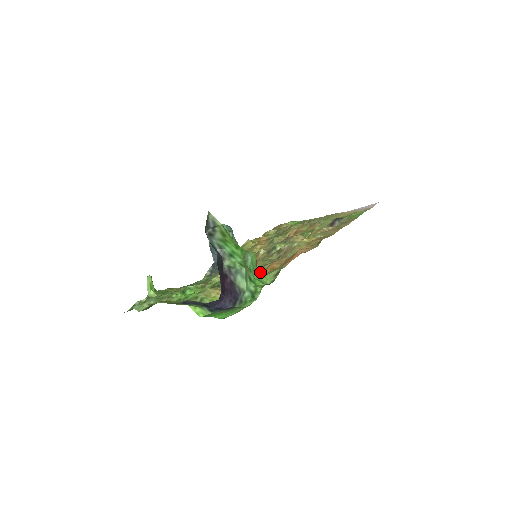
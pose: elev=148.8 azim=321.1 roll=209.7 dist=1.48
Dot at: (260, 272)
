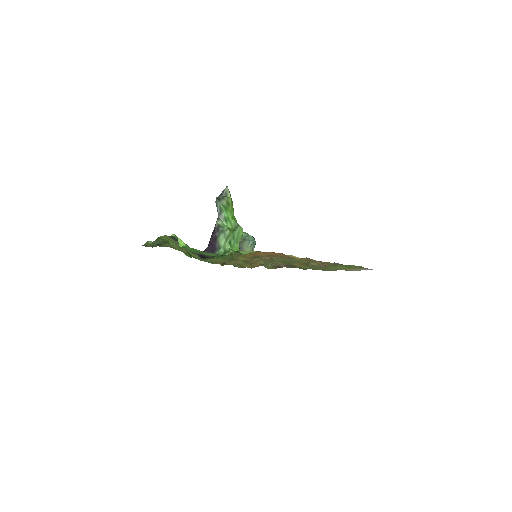
Dot at: (248, 258)
